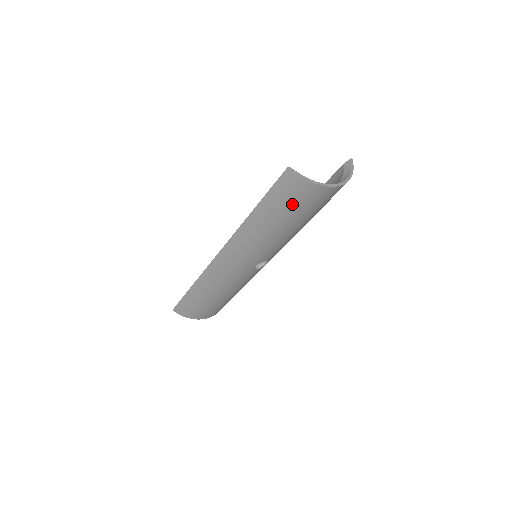
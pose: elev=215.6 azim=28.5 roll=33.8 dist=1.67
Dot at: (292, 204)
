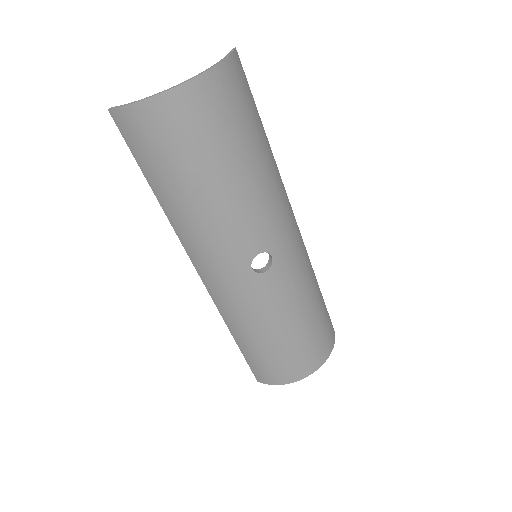
Dot at: (161, 150)
